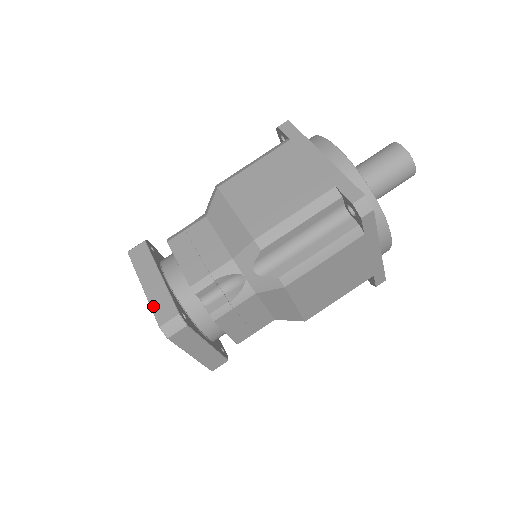
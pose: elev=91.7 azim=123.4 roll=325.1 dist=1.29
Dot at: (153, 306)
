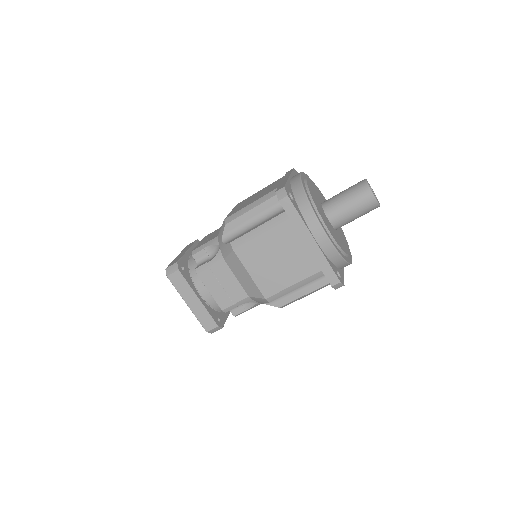
Dot at: (199, 319)
